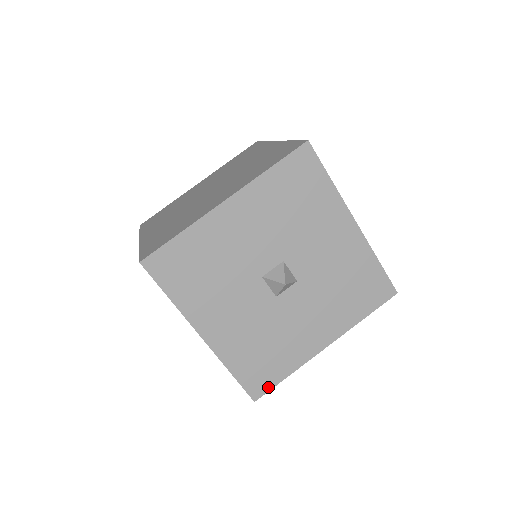
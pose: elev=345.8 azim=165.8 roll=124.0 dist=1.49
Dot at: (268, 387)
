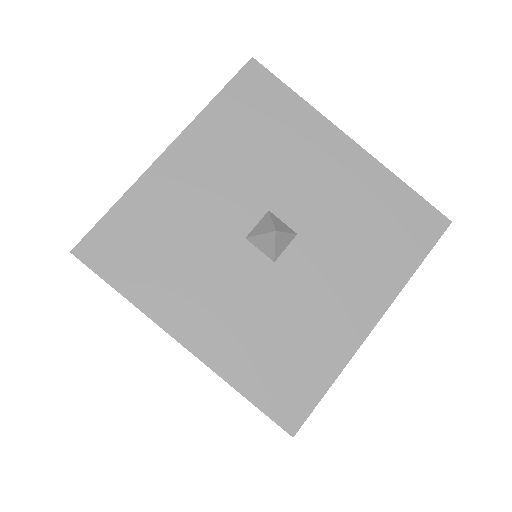
Dot at: (307, 407)
